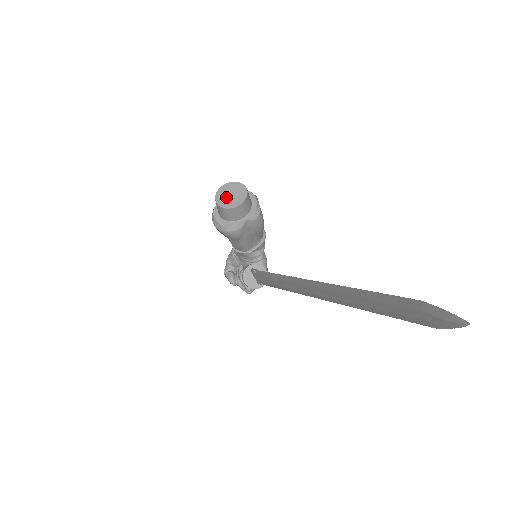
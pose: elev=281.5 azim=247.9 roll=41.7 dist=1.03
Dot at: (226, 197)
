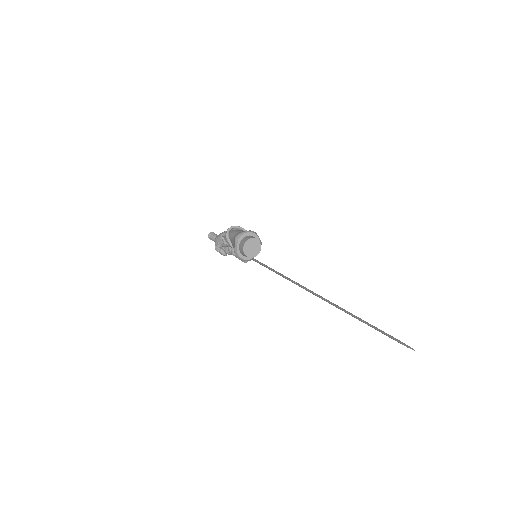
Dot at: (250, 251)
